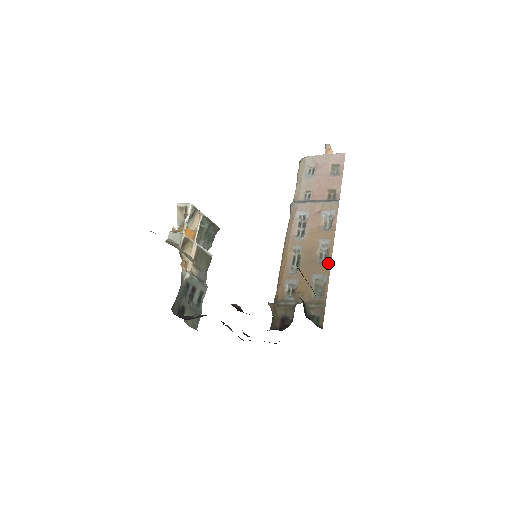
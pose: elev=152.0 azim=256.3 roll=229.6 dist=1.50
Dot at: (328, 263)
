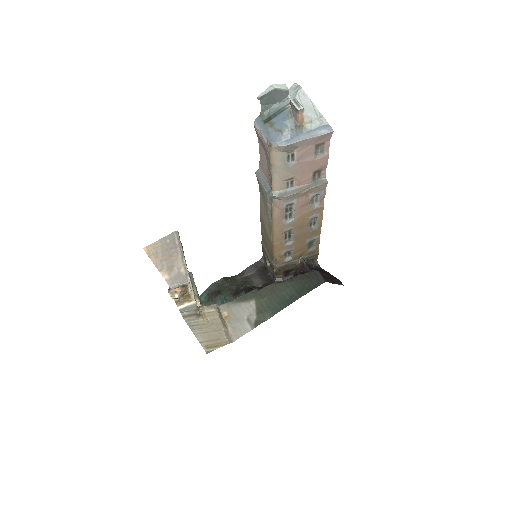
Dot at: (319, 229)
